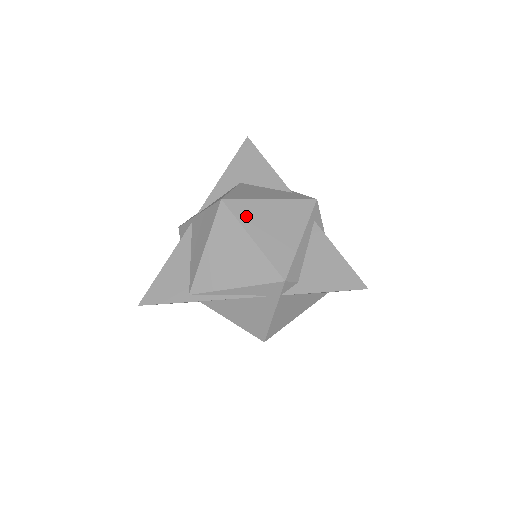
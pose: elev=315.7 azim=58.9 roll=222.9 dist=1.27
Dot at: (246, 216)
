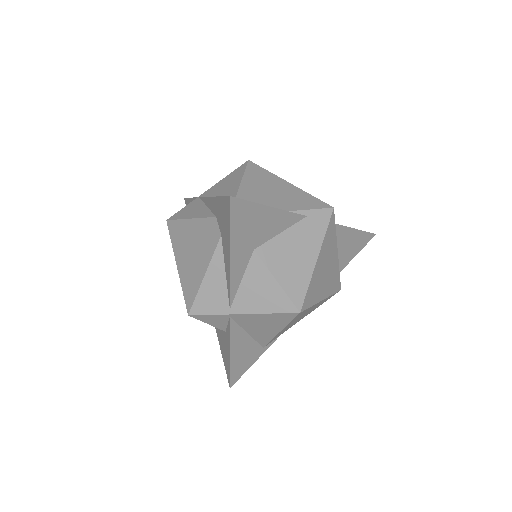
Dot at: (314, 295)
